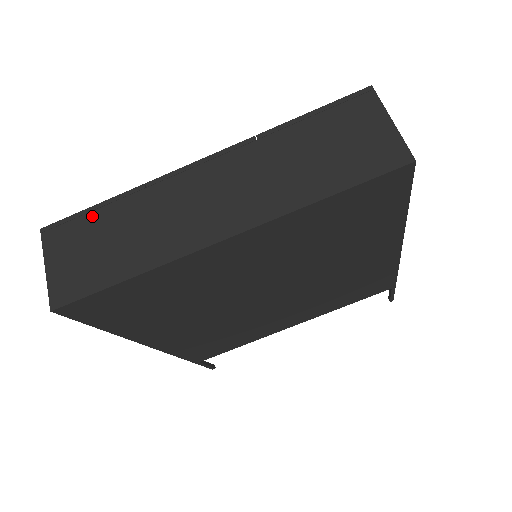
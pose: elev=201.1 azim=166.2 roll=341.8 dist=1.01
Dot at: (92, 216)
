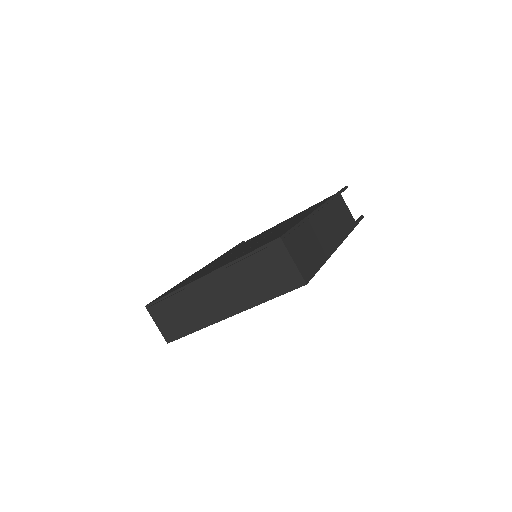
Dot at: (166, 302)
